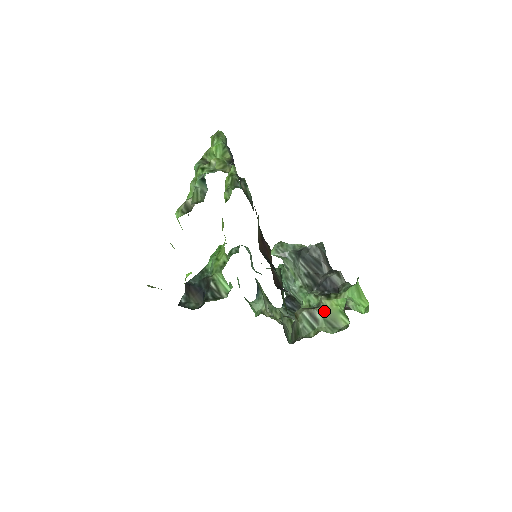
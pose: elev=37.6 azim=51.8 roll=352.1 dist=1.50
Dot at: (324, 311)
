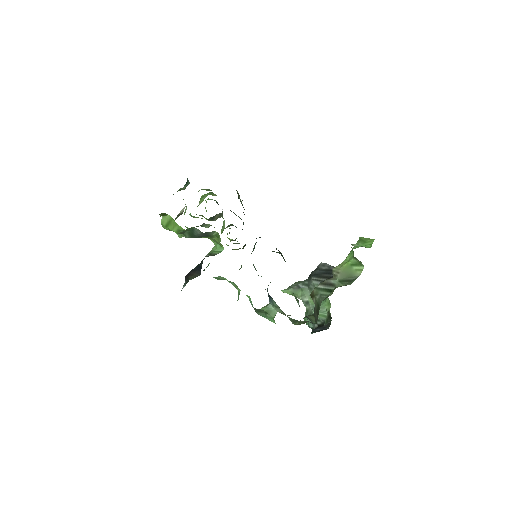
Dot at: (337, 275)
